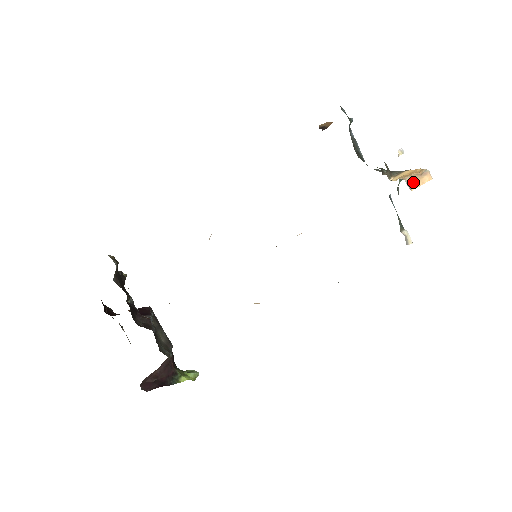
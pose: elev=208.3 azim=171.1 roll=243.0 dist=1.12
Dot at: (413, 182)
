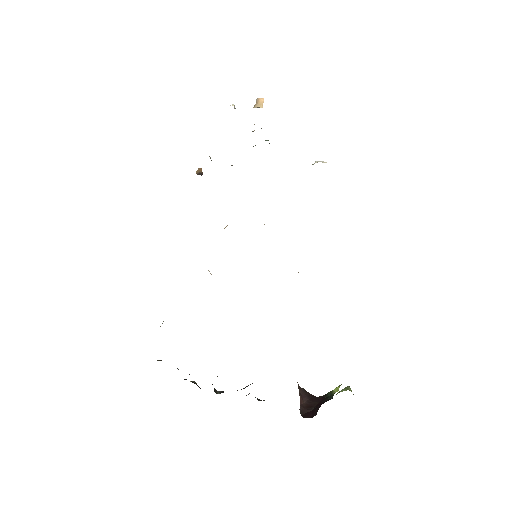
Dot at: (257, 106)
